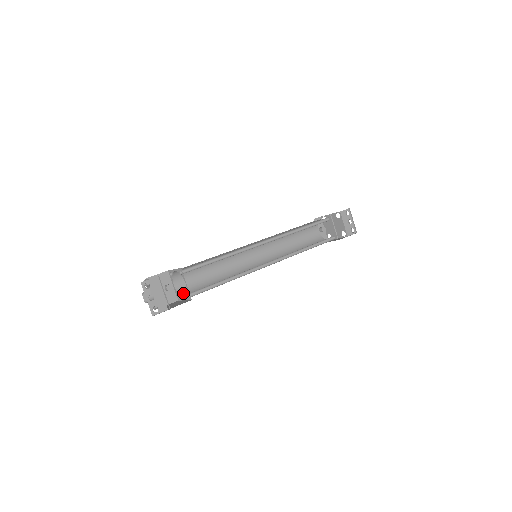
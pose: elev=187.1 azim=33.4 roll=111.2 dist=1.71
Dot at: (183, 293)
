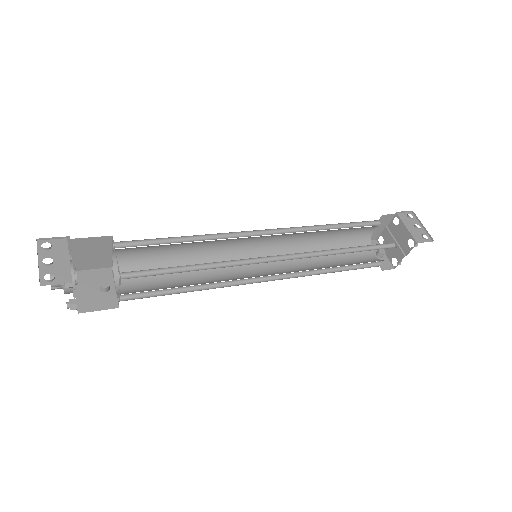
Dot at: (126, 293)
